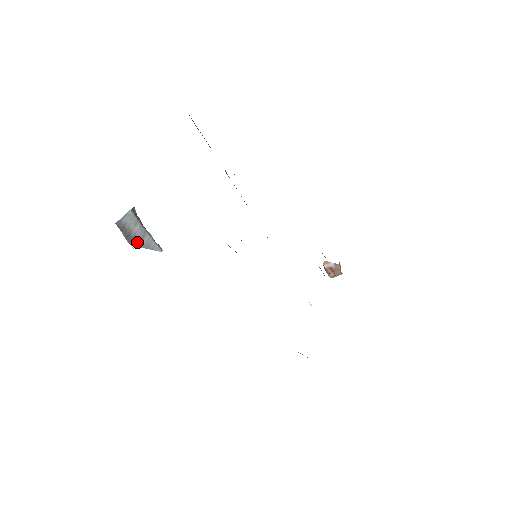
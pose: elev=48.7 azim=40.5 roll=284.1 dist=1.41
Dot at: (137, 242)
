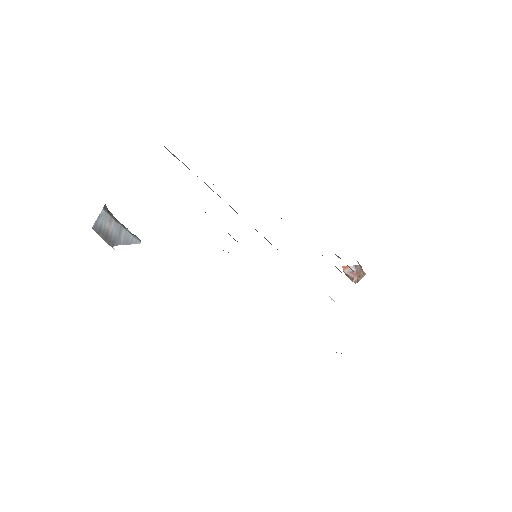
Dot at: (116, 241)
